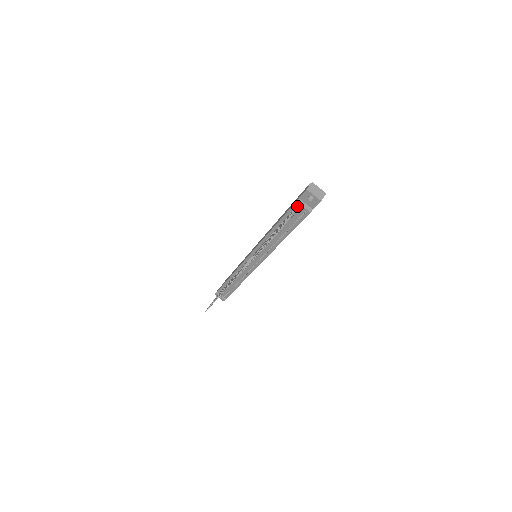
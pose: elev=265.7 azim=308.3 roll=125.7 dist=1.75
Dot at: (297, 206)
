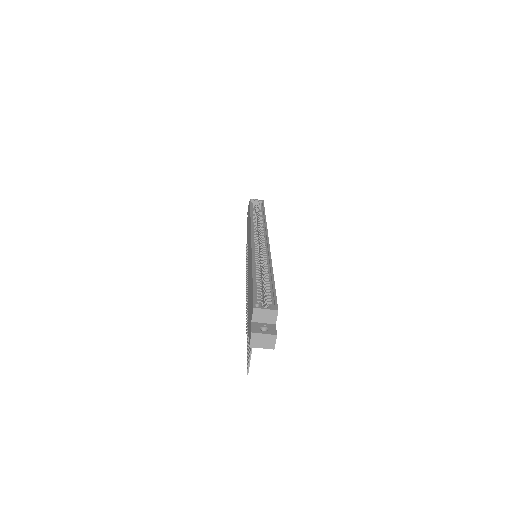
Dot at: occluded
